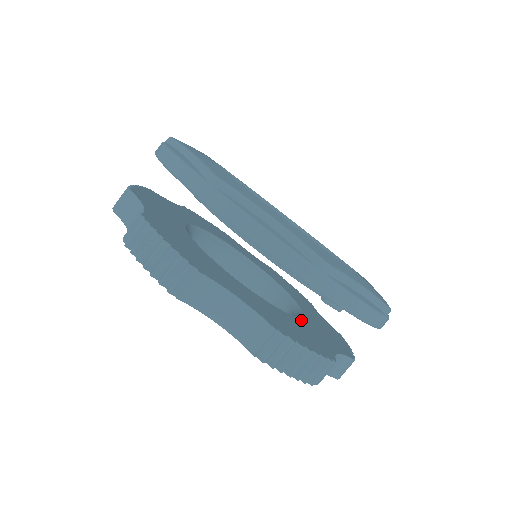
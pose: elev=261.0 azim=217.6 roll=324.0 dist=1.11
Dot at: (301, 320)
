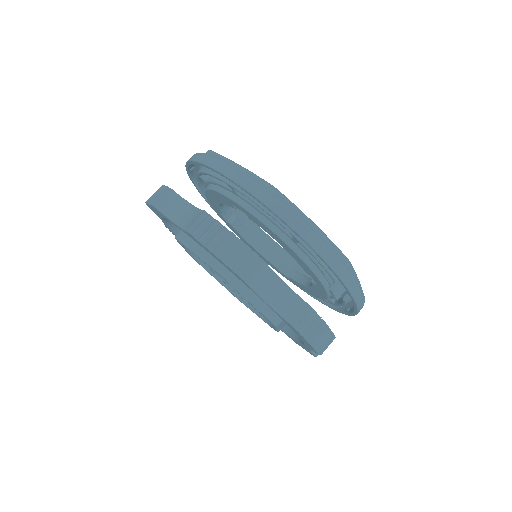
Dot at: occluded
